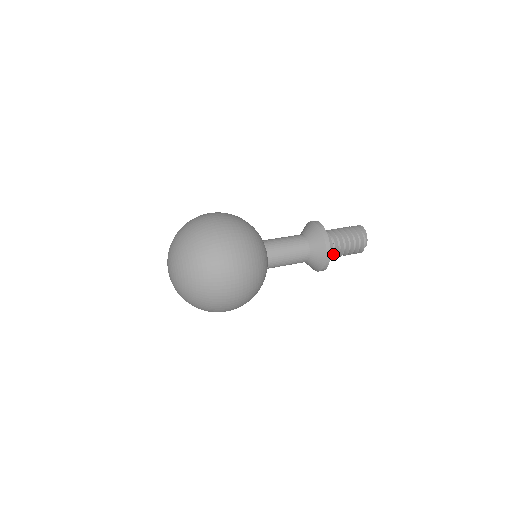
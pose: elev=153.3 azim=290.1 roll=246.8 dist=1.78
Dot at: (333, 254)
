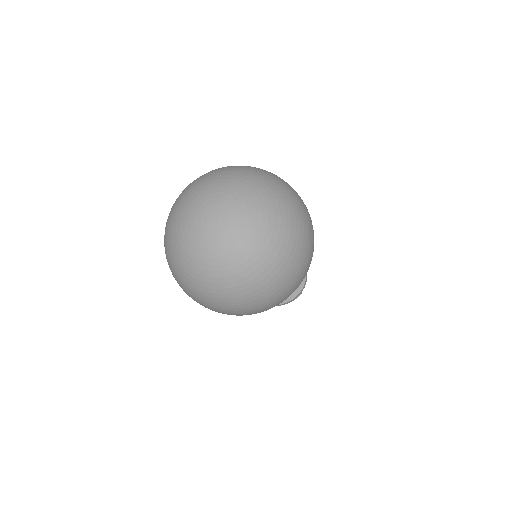
Dot at: occluded
